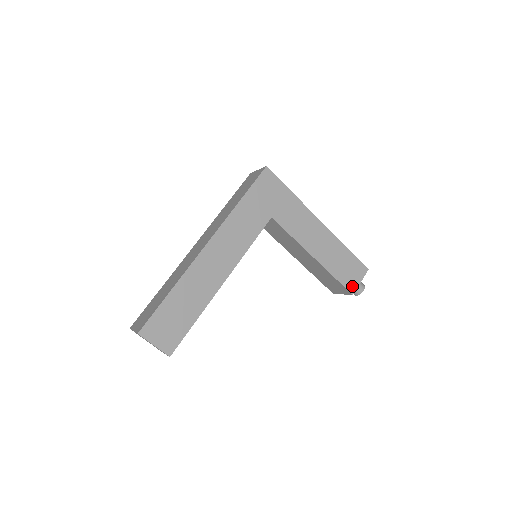
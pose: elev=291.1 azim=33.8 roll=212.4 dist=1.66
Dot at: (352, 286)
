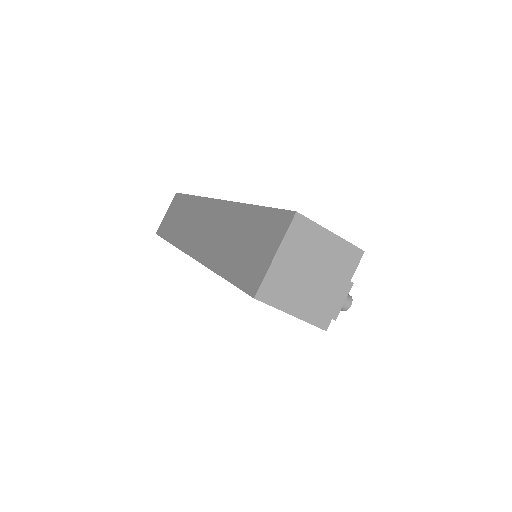
Dot at: occluded
